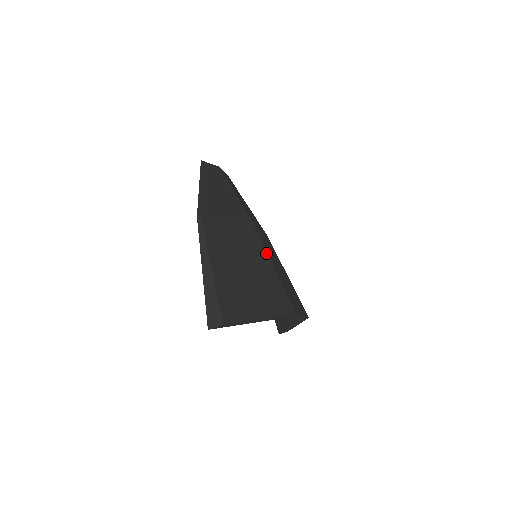
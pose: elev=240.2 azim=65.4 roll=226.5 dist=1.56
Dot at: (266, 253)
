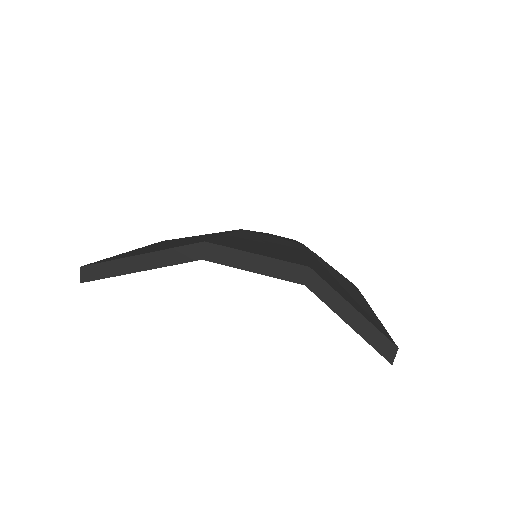
Dot at: occluded
